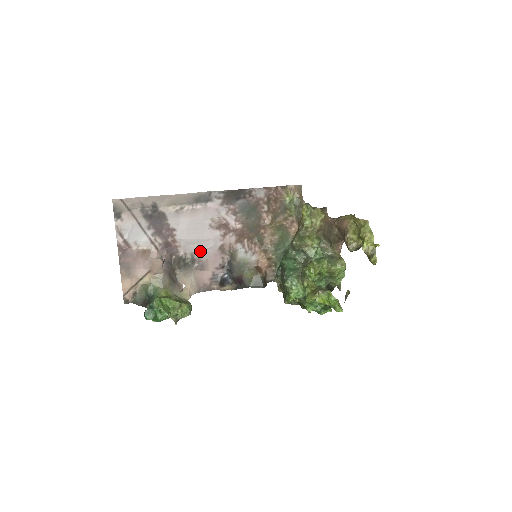
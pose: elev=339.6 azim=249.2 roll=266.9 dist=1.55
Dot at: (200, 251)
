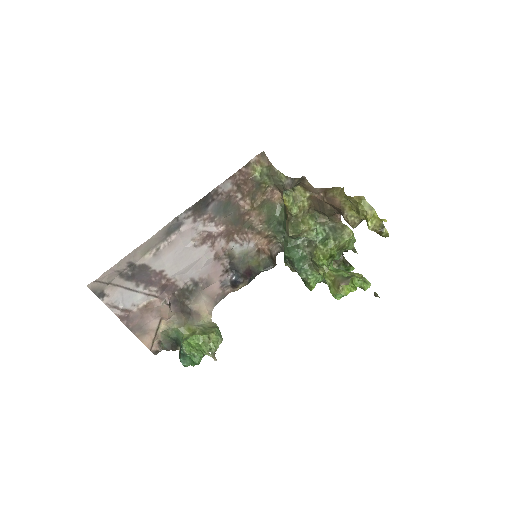
Dot at: (198, 272)
